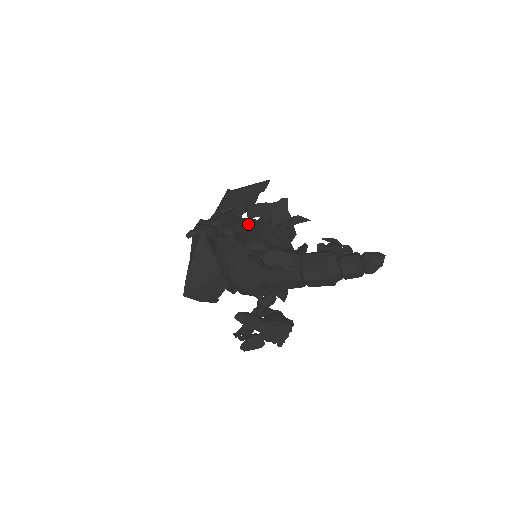
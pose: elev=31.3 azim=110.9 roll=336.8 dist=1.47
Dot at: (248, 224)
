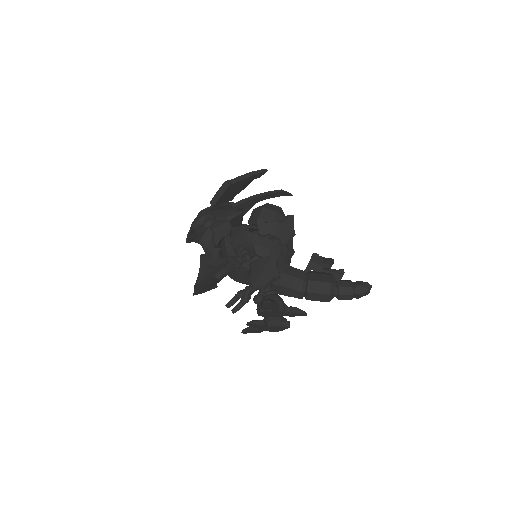
Dot at: (260, 245)
